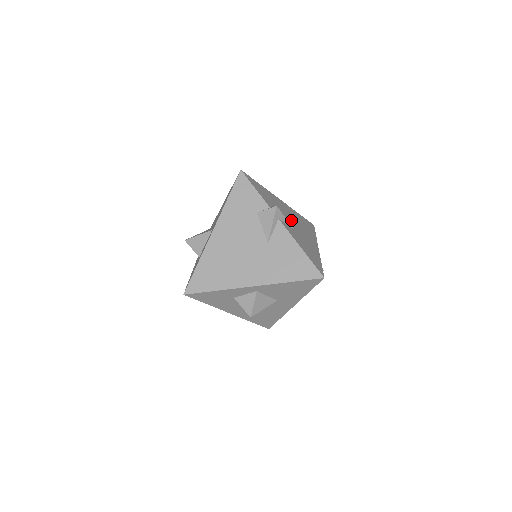
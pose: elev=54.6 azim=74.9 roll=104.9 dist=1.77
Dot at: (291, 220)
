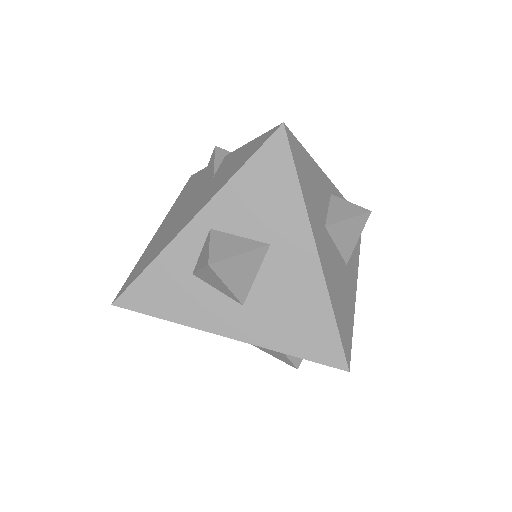
Dot at: occluded
